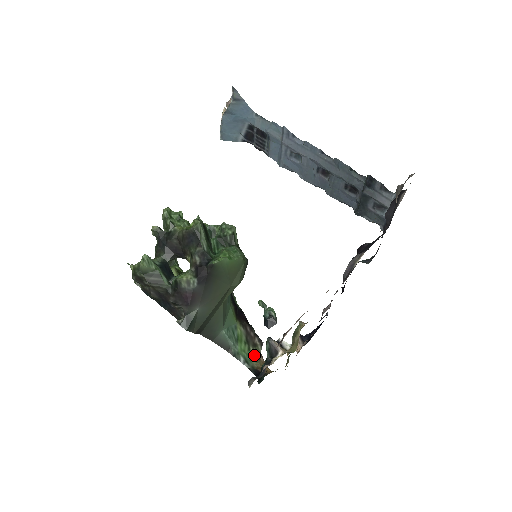
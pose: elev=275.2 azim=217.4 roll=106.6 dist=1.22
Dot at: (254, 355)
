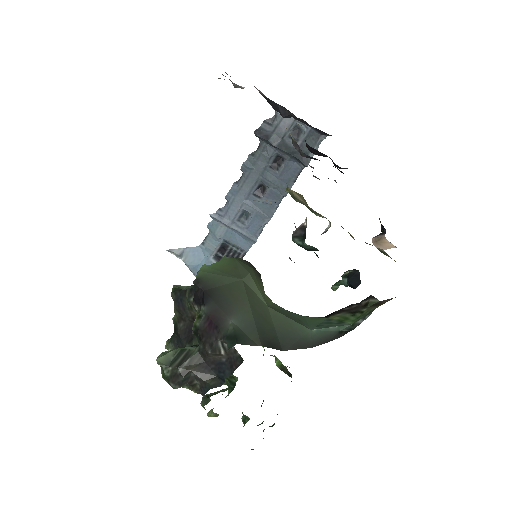
Dot at: (371, 308)
